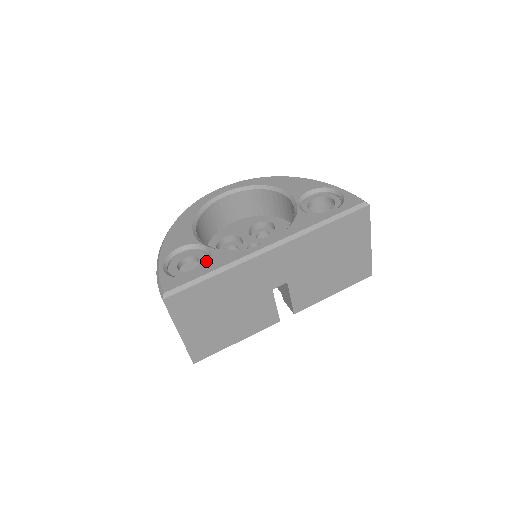
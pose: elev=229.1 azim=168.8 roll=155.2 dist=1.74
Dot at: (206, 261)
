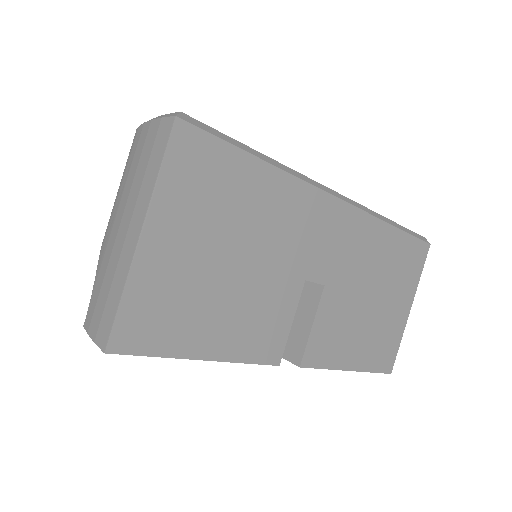
Dot at: occluded
